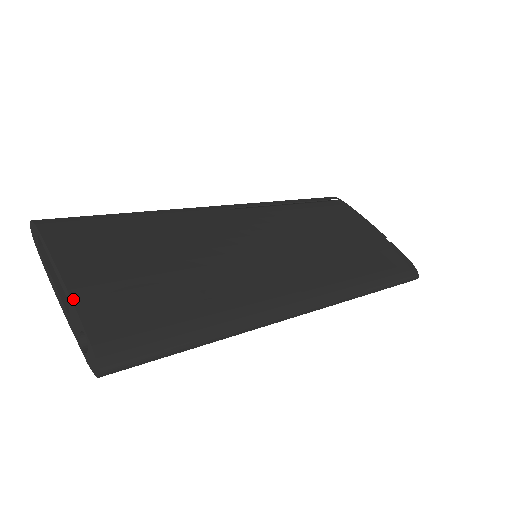
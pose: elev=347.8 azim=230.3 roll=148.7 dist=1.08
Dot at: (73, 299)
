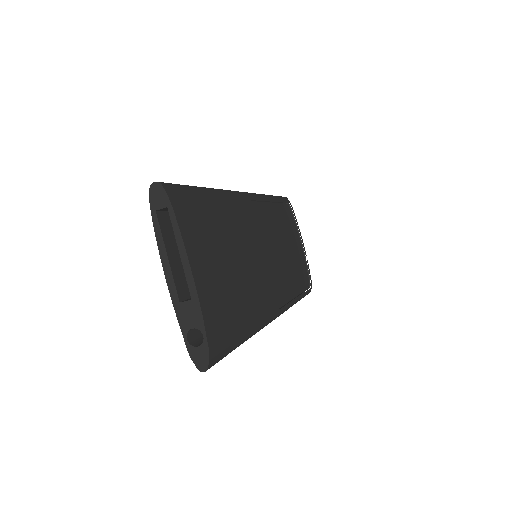
Dot at: (200, 300)
